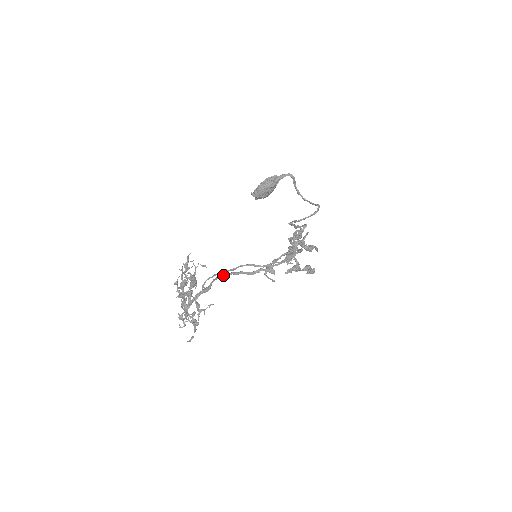
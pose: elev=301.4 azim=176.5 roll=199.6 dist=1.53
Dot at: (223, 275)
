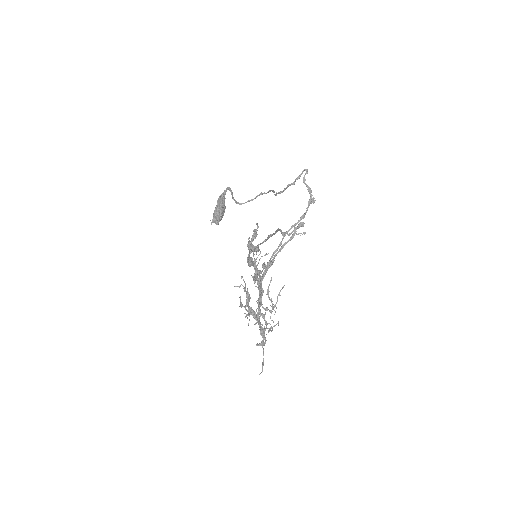
Dot at: (270, 263)
